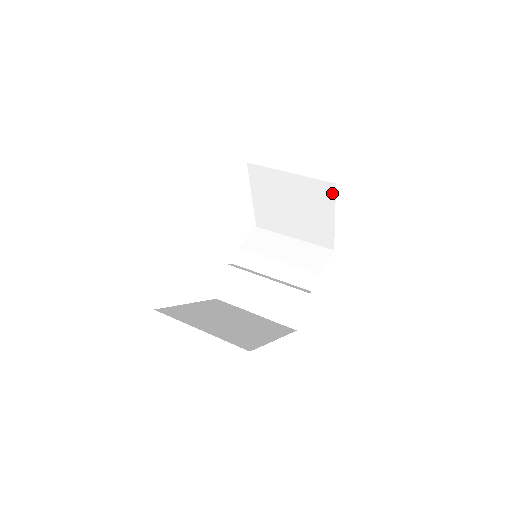
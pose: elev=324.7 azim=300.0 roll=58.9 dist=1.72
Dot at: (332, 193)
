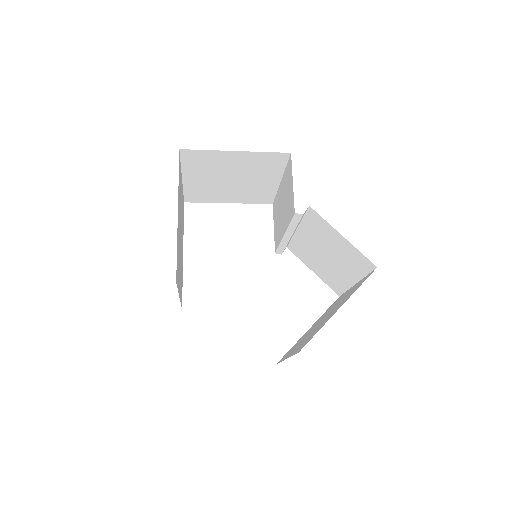
Dot at: occluded
